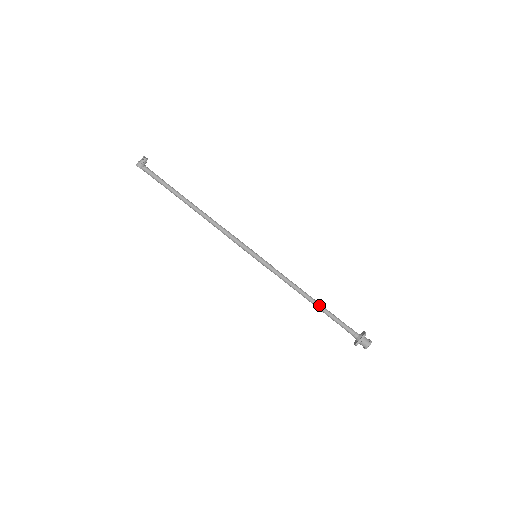
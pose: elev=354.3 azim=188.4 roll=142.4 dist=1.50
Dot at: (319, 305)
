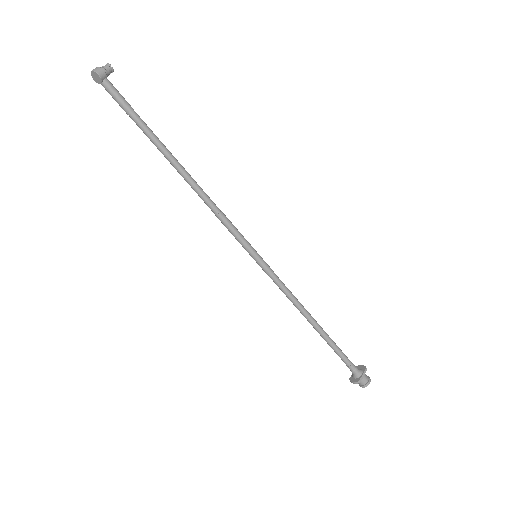
Dot at: (323, 330)
